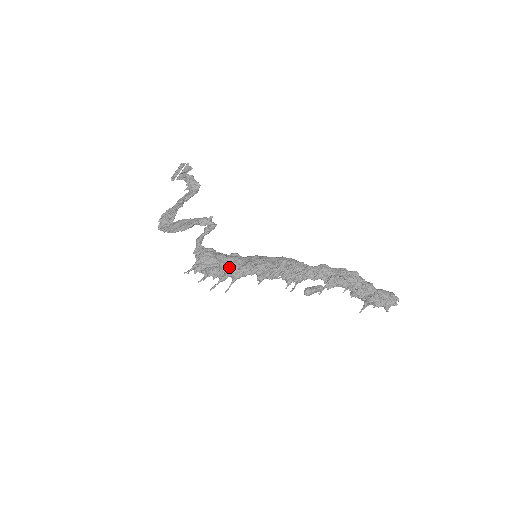
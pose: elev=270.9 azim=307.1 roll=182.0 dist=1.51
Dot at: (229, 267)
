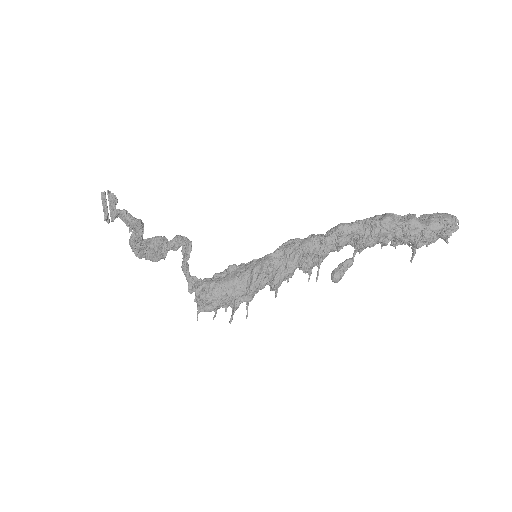
Dot at: (234, 298)
